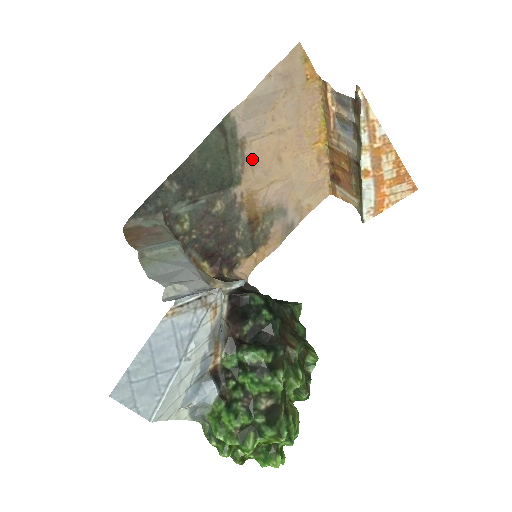
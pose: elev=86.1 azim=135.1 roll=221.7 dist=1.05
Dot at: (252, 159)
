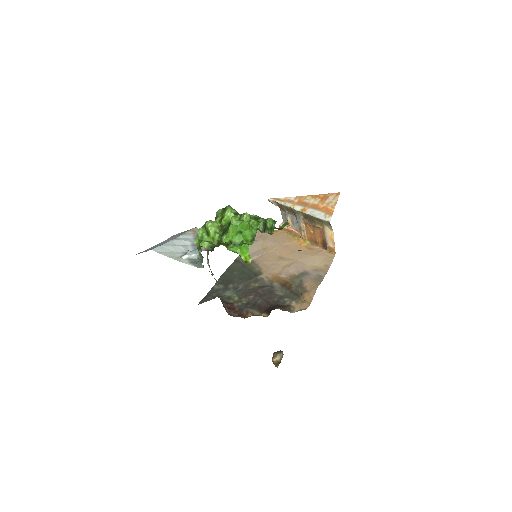
Dot at: (263, 264)
